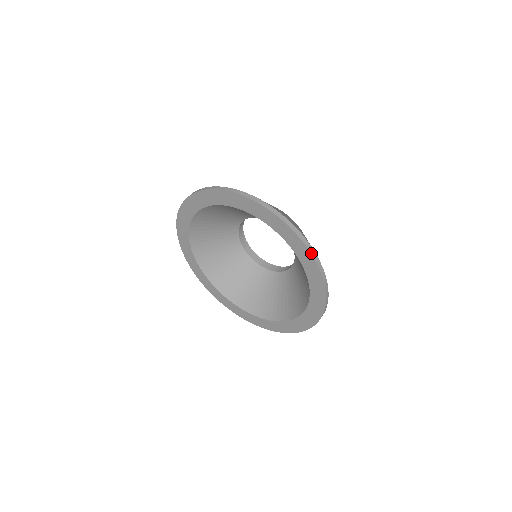
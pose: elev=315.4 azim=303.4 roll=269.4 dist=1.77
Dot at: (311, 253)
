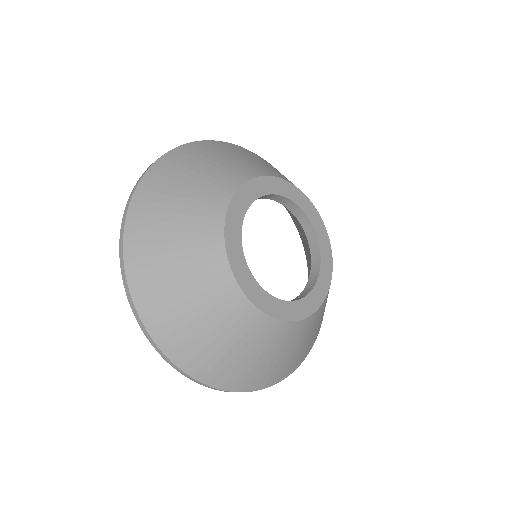
Dot at: (185, 375)
